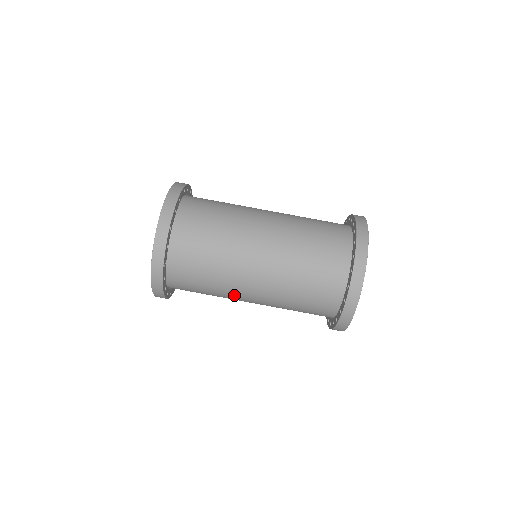
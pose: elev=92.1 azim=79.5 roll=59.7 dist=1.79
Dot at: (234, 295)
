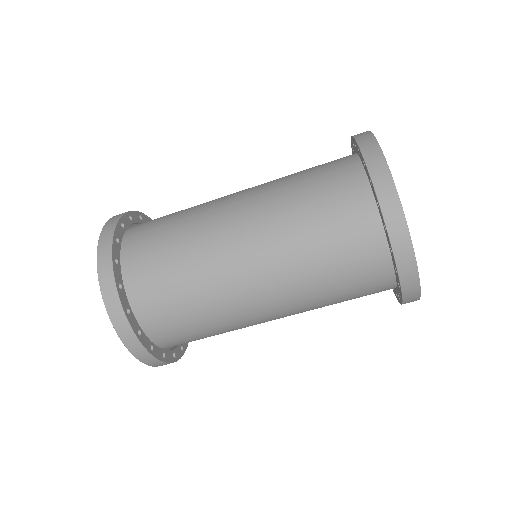
Dot at: occluded
